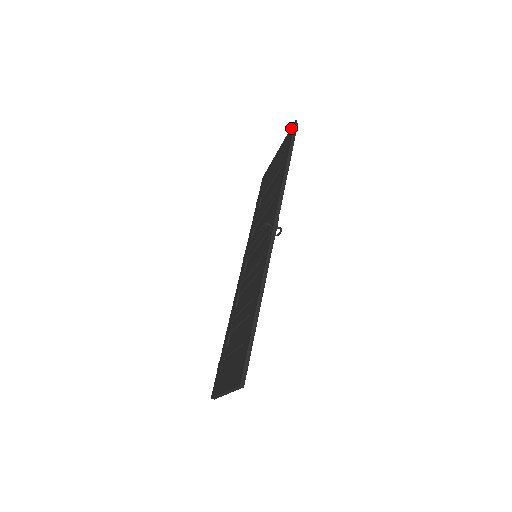
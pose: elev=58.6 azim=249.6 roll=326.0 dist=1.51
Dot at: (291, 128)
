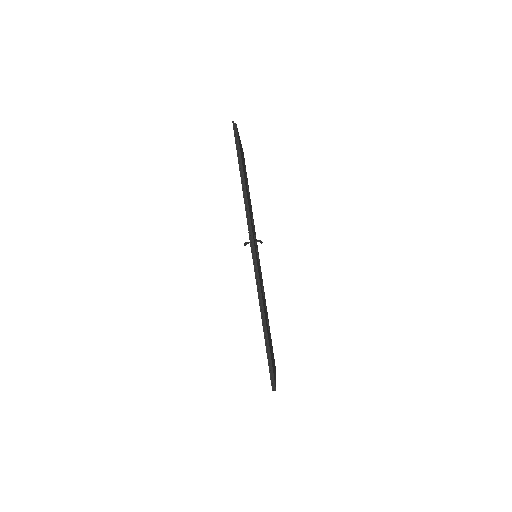
Dot at: occluded
